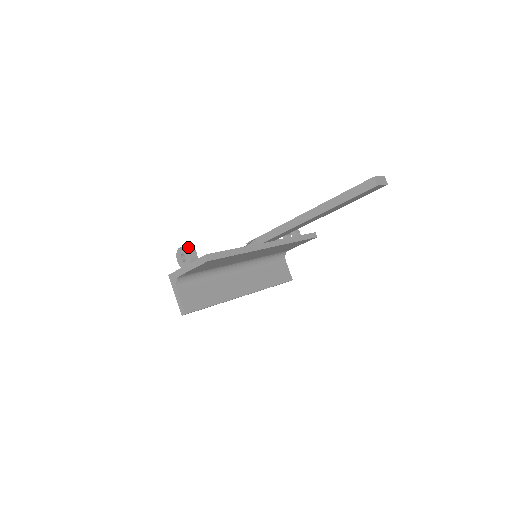
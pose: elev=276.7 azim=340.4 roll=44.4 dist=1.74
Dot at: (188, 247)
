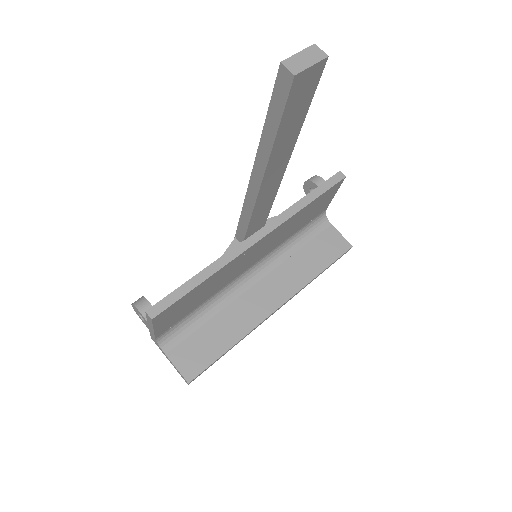
Dot at: (138, 302)
